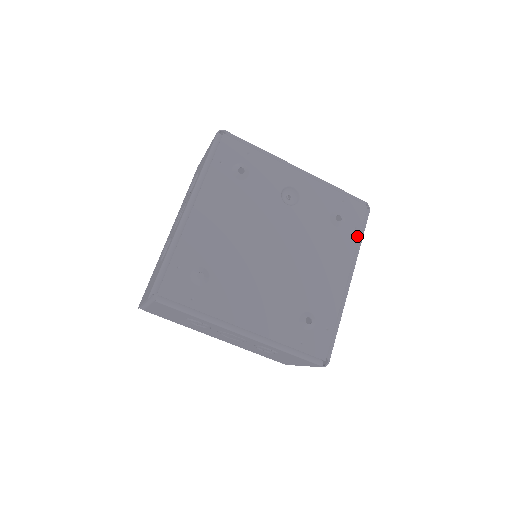
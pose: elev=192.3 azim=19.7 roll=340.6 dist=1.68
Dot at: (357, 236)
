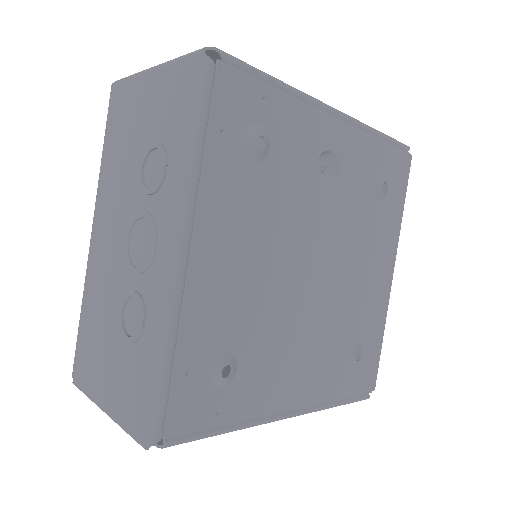
Dot at: (400, 206)
